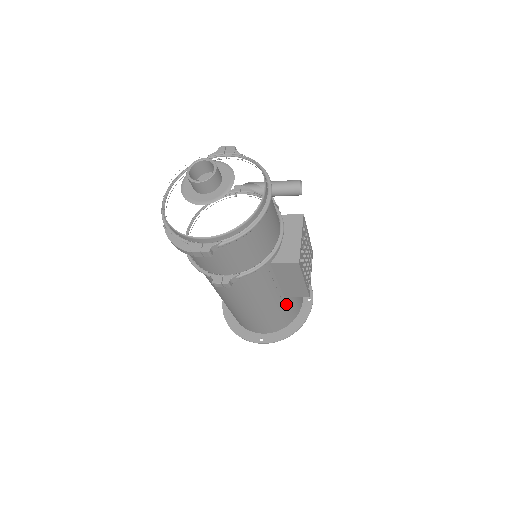
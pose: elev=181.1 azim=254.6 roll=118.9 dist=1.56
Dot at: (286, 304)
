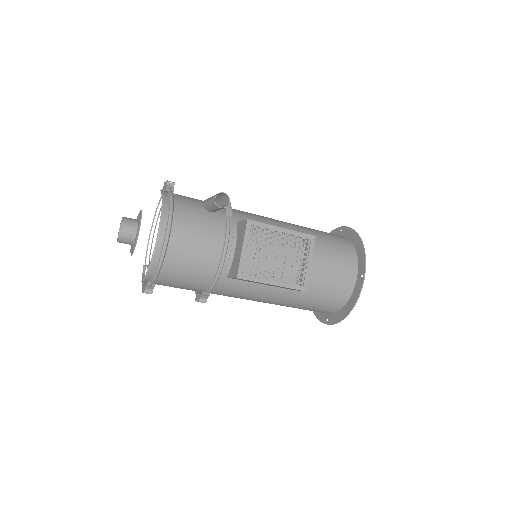
Dot at: (310, 293)
